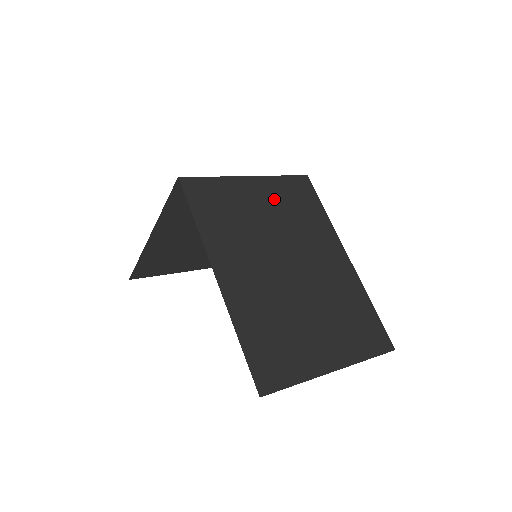
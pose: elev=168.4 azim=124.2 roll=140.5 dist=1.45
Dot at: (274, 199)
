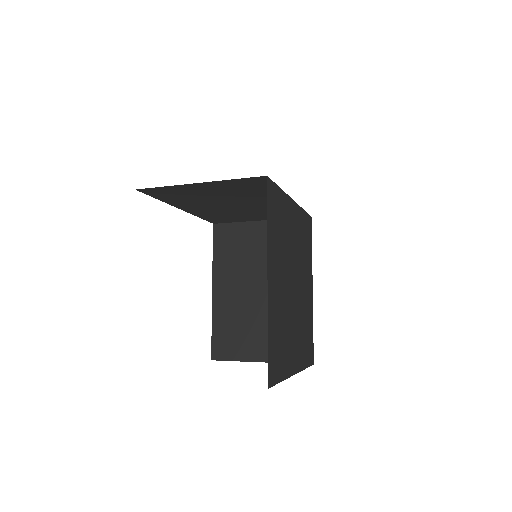
Dot at: (266, 216)
